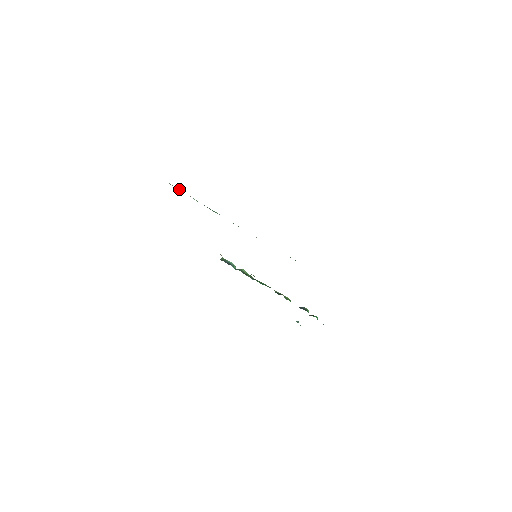
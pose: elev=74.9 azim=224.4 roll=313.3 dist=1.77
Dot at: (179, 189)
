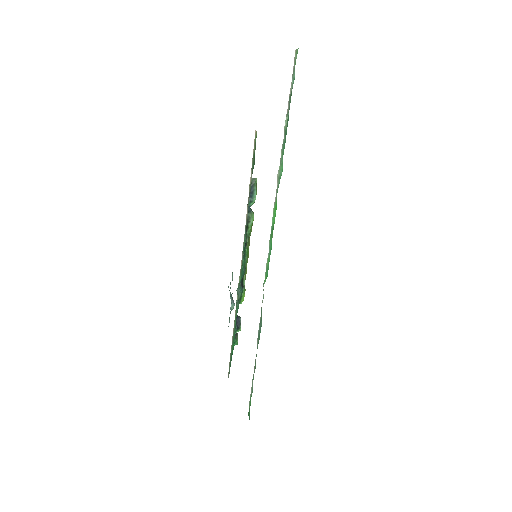
Dot at: occluded
